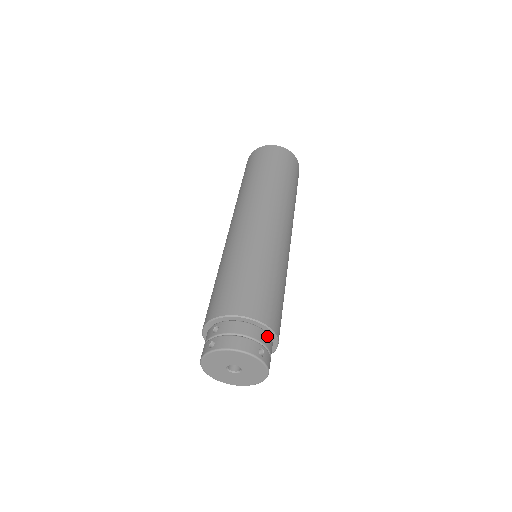
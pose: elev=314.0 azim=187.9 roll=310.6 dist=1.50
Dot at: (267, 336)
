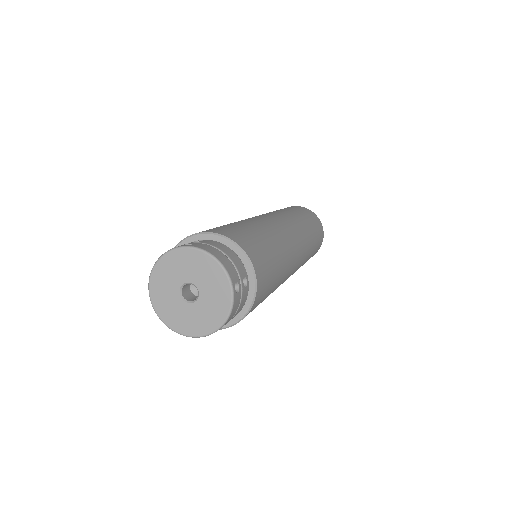
Dot at: (247, 286)
